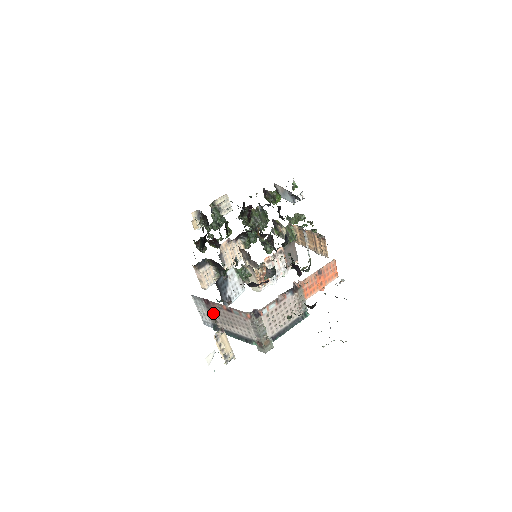
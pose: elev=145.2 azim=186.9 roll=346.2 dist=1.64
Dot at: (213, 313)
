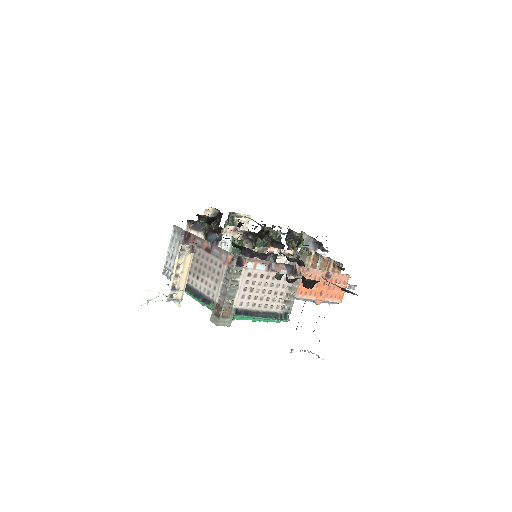
Dot at: occluded
